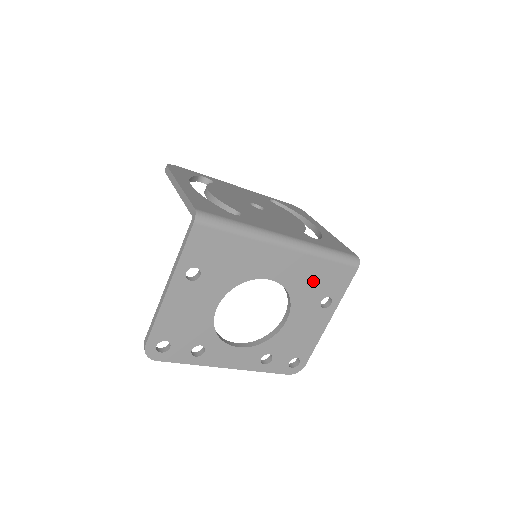
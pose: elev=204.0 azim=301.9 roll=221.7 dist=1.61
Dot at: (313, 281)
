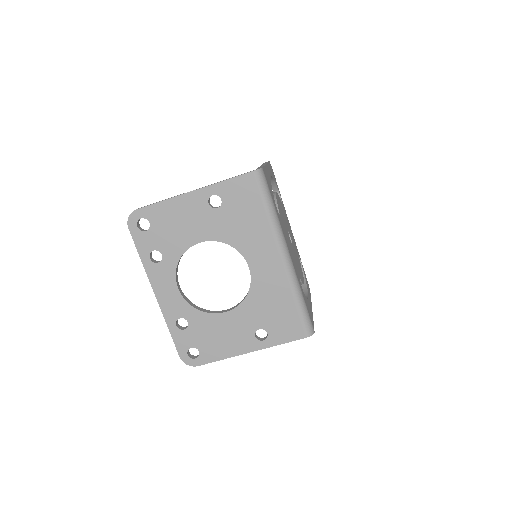
Dot at: (271, 306)
